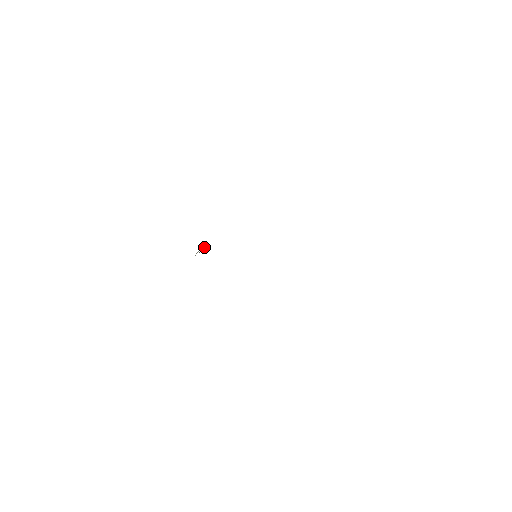
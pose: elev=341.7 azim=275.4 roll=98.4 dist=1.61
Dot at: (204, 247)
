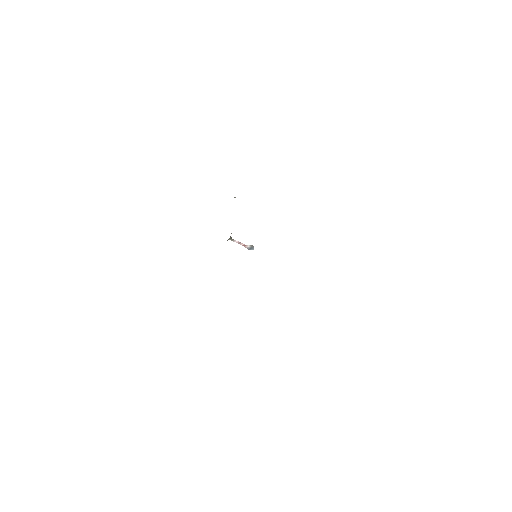
Dot at: (246, 245)
